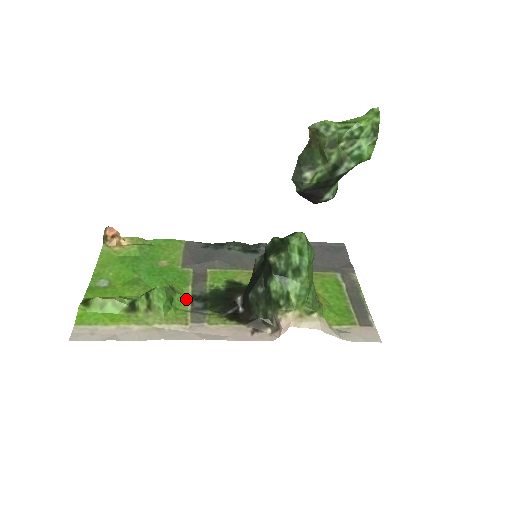
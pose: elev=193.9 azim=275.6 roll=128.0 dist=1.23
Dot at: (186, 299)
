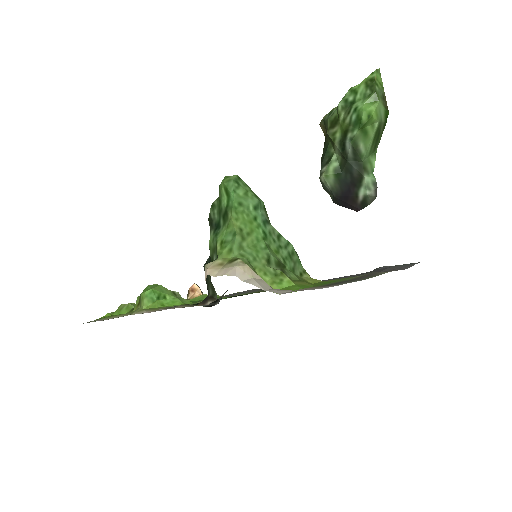
Dot at: (183, 304)
